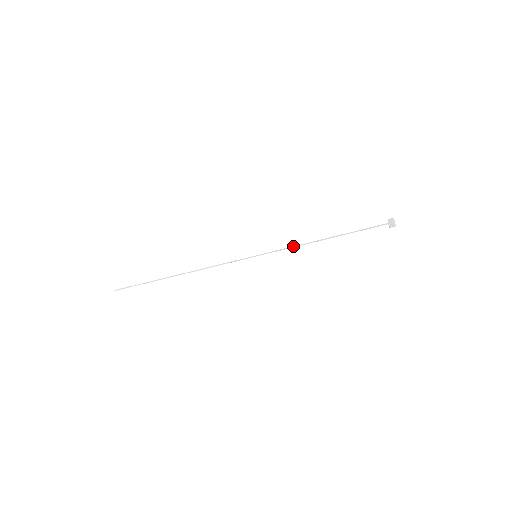
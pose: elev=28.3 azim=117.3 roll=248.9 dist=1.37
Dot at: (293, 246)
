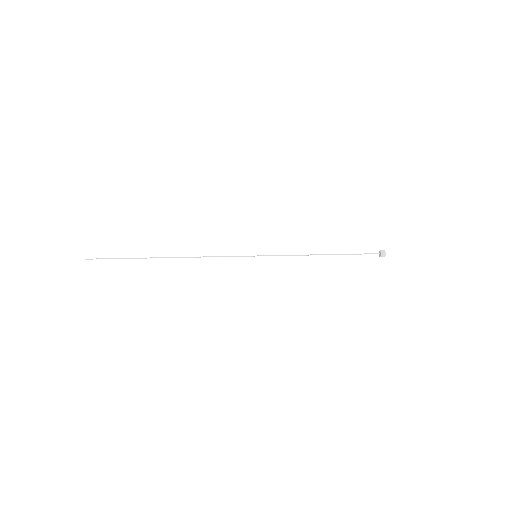
Dot at: (294, 255)
